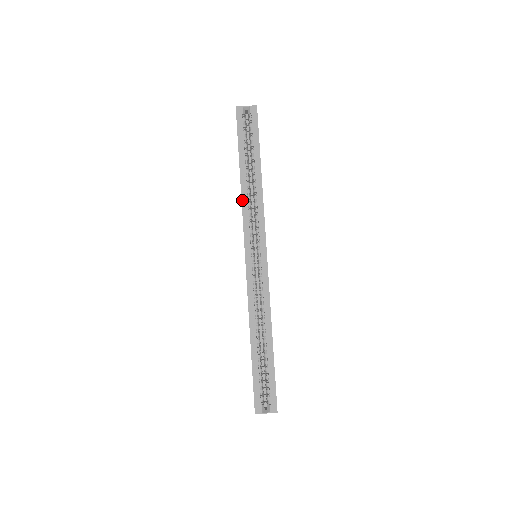
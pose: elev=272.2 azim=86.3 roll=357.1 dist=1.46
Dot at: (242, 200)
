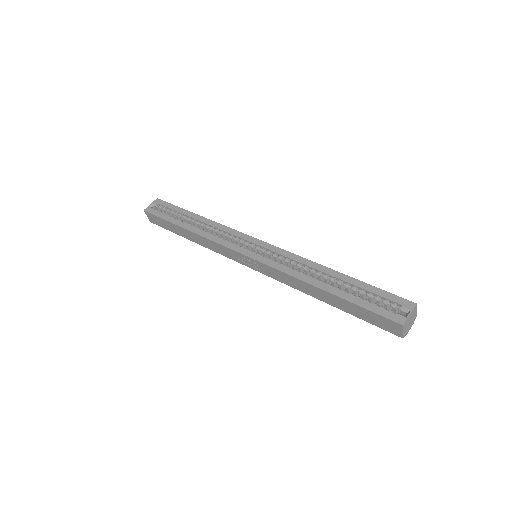
Dot at: (204, 237)
